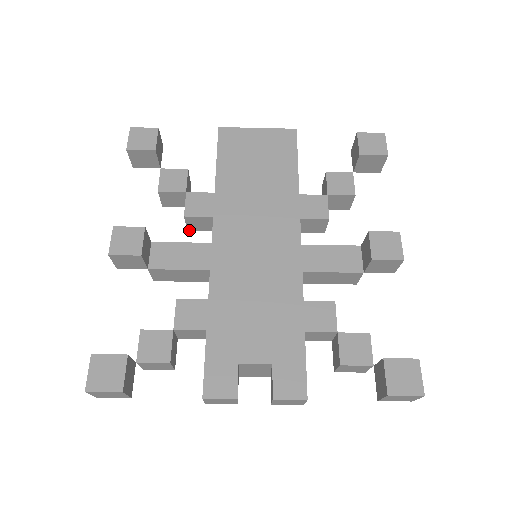
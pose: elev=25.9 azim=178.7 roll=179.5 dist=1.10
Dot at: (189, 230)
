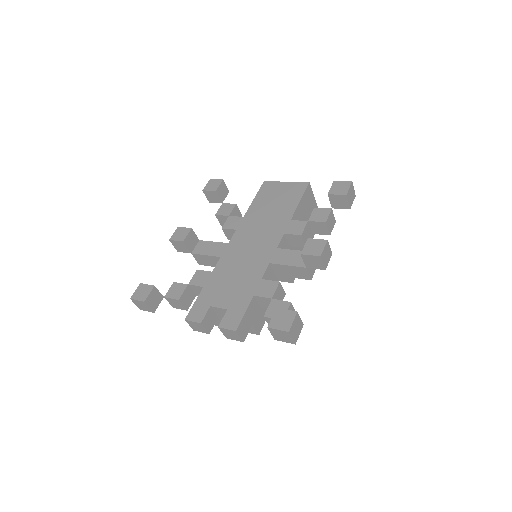
Dot at: occluded
